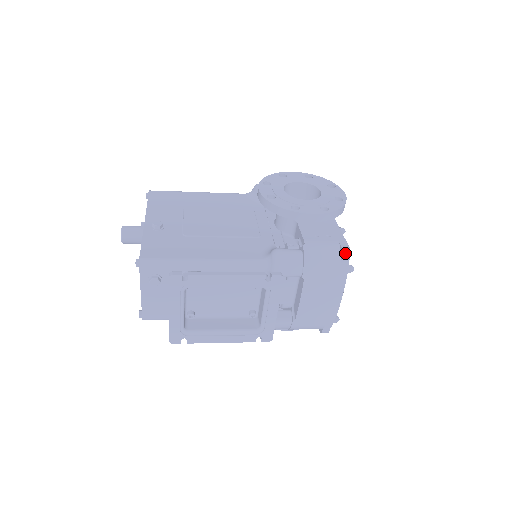
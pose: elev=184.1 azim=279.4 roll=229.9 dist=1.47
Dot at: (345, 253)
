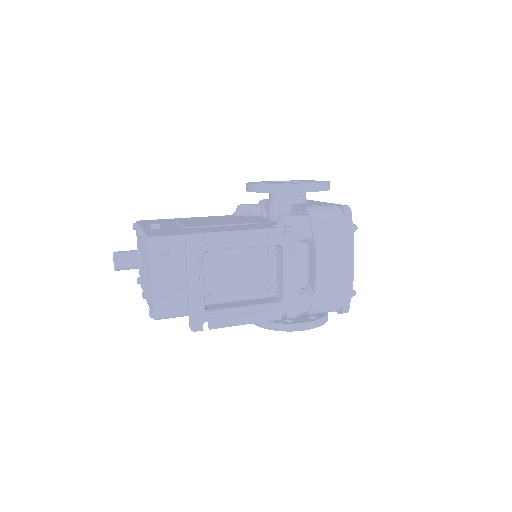
Dot at: (346, 209)
